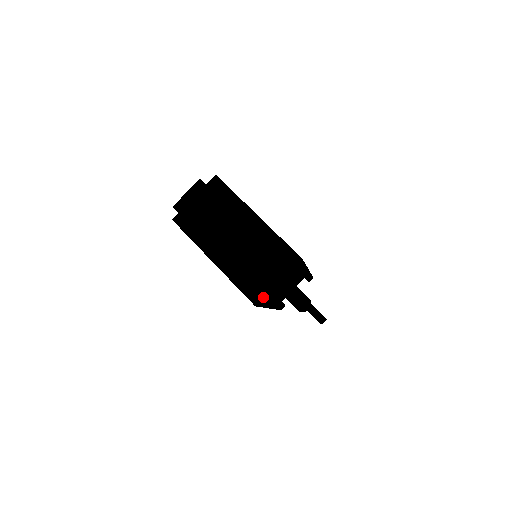
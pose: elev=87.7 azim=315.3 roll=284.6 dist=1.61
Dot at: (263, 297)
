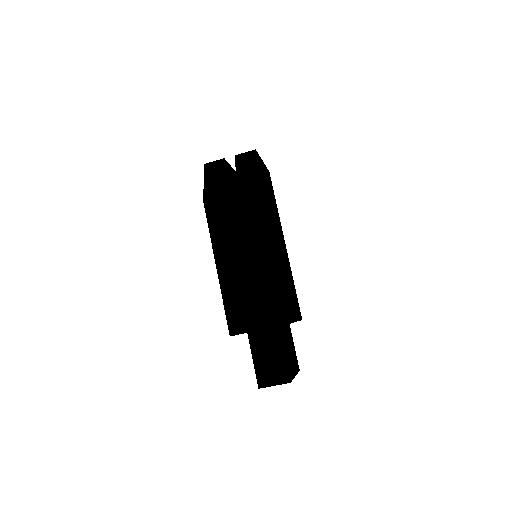
Dot at: occluded
